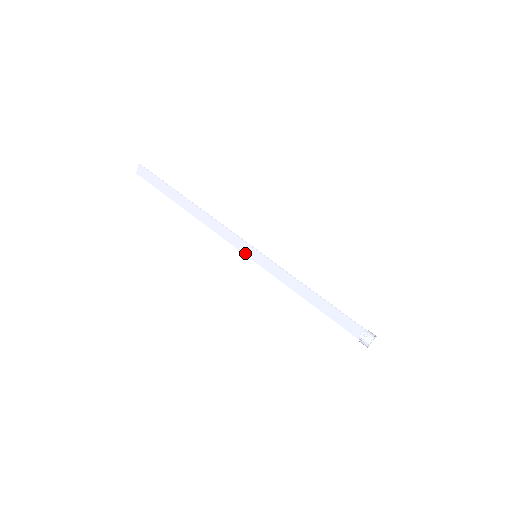
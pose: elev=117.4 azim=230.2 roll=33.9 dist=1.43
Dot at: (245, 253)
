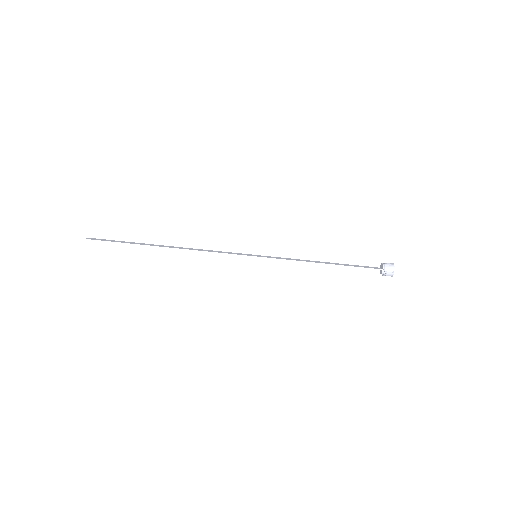
Dot at: occluded
